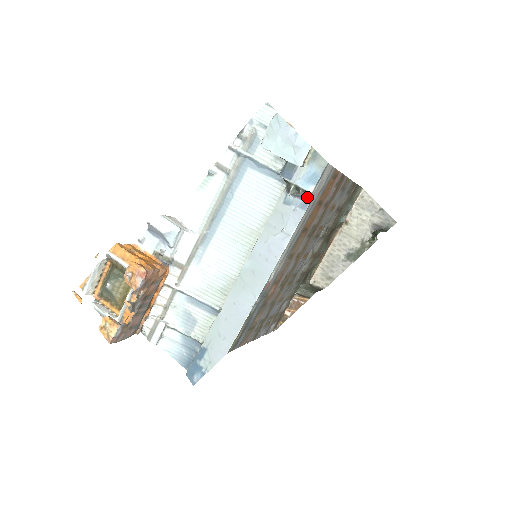
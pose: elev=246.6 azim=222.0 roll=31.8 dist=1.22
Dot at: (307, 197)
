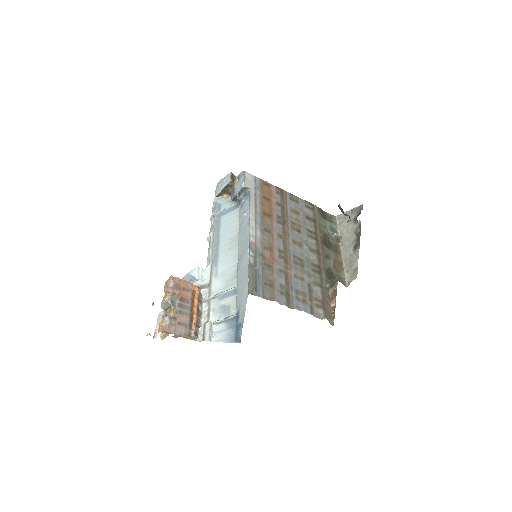
Dot at: (247, 193)
